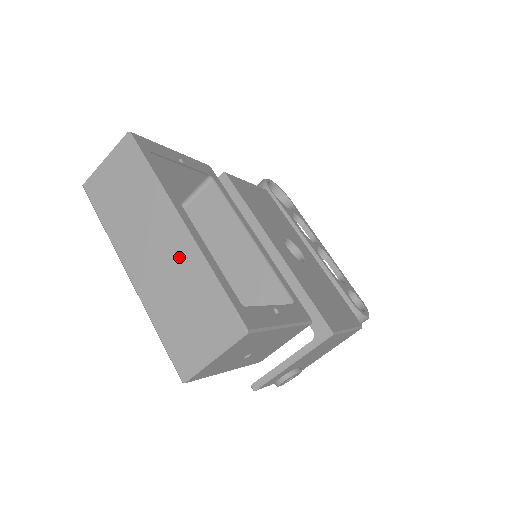
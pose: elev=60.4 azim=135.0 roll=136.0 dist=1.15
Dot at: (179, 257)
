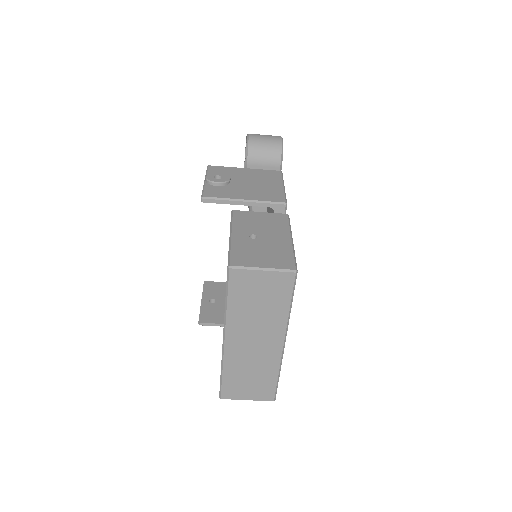
Dot at: (268, 357)
